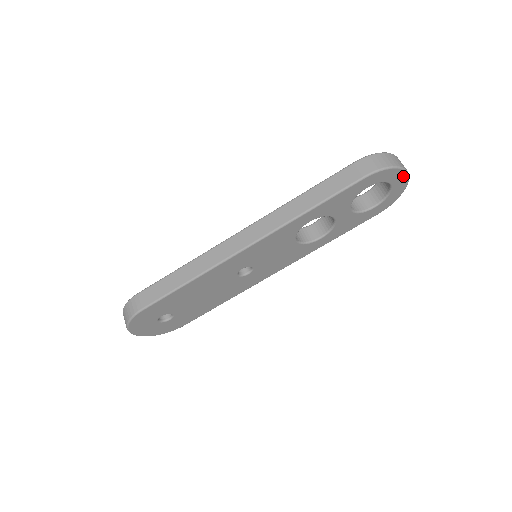
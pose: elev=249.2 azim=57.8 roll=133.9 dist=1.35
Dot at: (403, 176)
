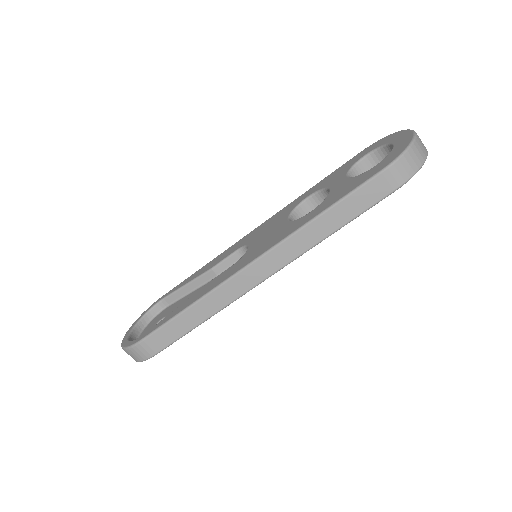
Dot at: occluded
